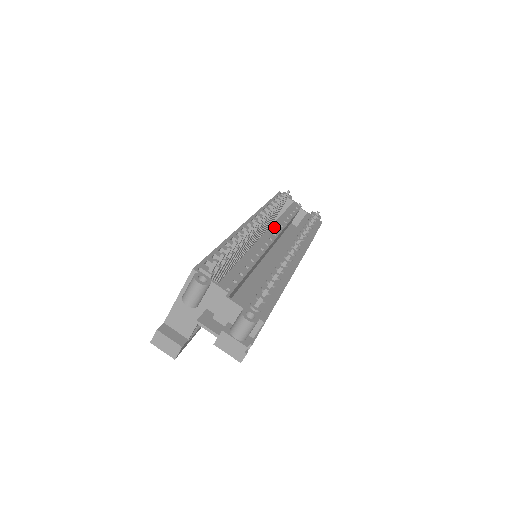
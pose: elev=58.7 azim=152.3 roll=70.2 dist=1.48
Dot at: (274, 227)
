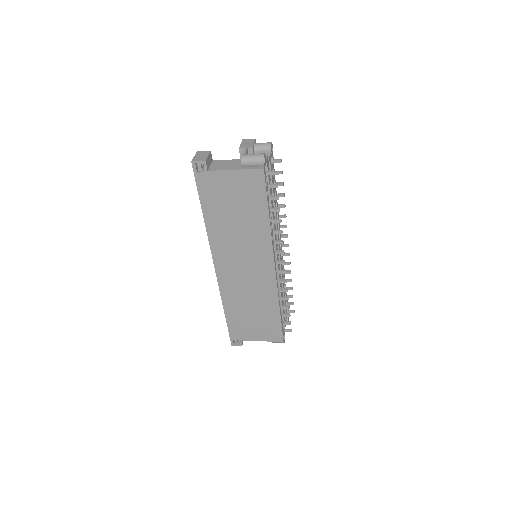
Dot at: occluded
